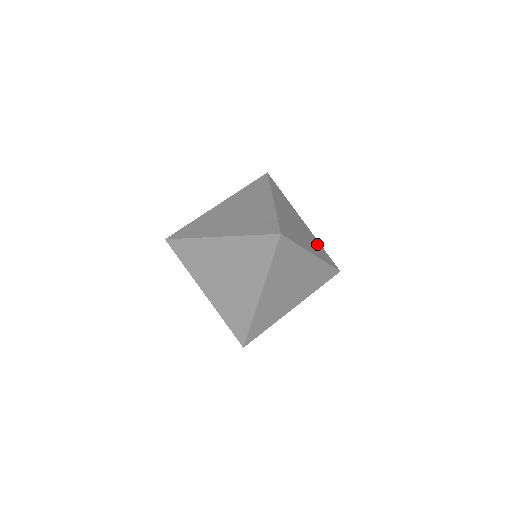
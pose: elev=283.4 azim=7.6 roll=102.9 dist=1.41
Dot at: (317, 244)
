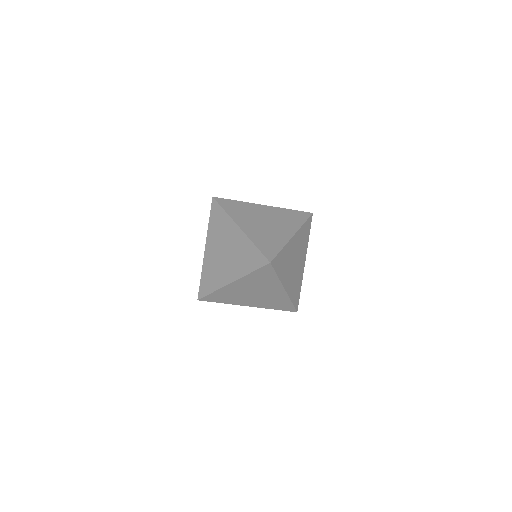
Dot at: (285, 214)
